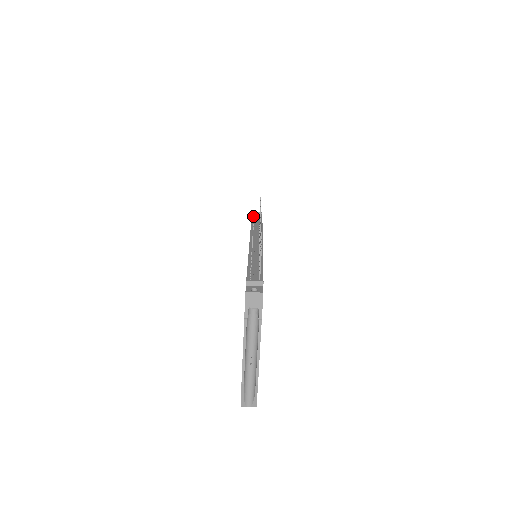
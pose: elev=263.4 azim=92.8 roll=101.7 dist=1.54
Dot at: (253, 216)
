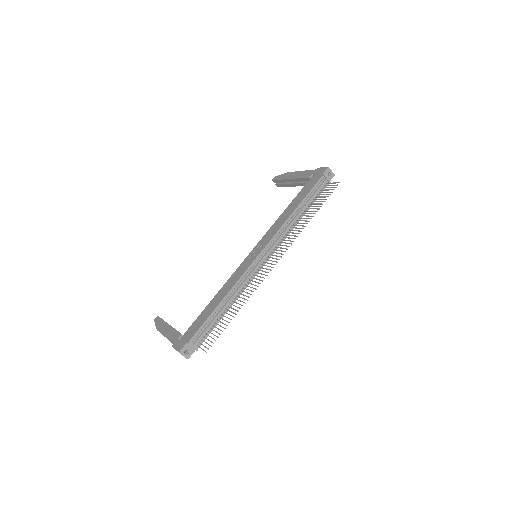
Dot at: (316, 187)
